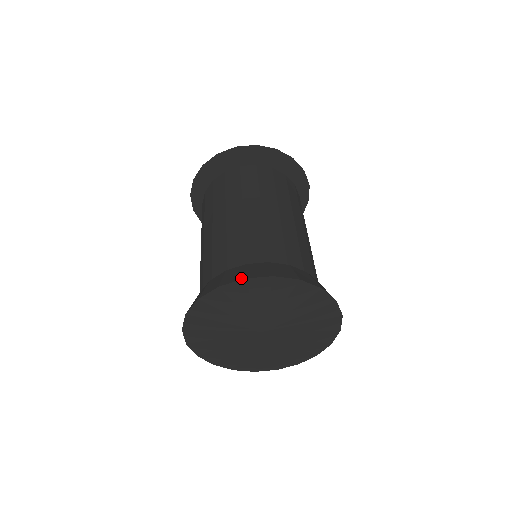
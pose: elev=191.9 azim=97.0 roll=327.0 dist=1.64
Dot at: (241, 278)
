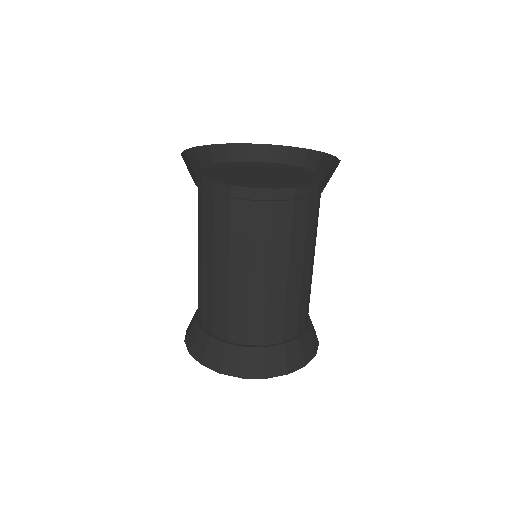
Dot at: (286, 373)
